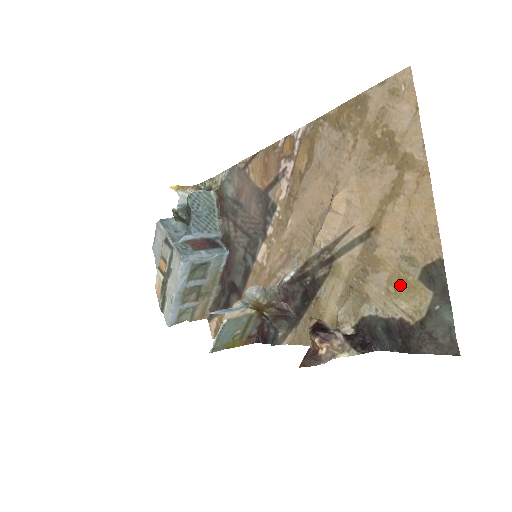
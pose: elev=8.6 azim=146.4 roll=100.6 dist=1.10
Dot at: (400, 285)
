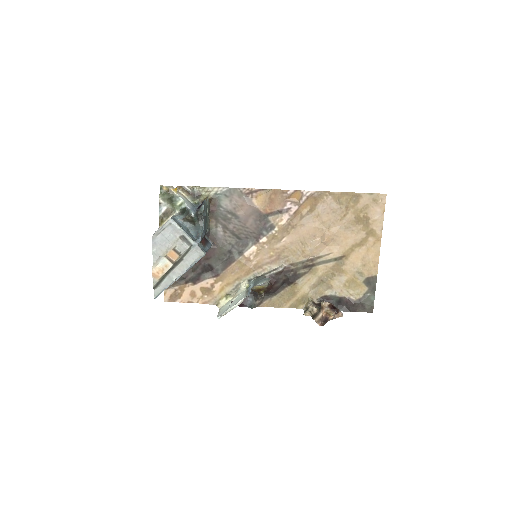
Dot at: (352, 283)
